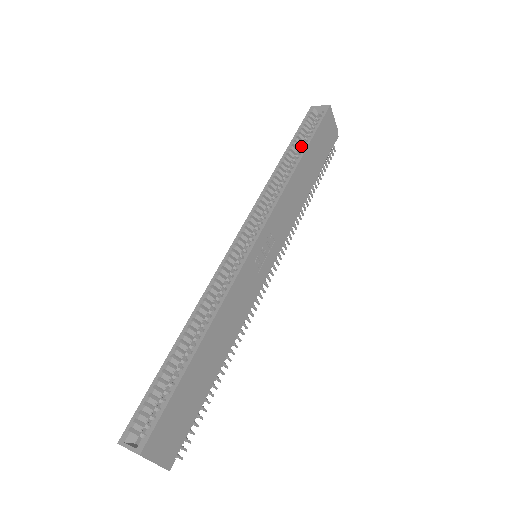
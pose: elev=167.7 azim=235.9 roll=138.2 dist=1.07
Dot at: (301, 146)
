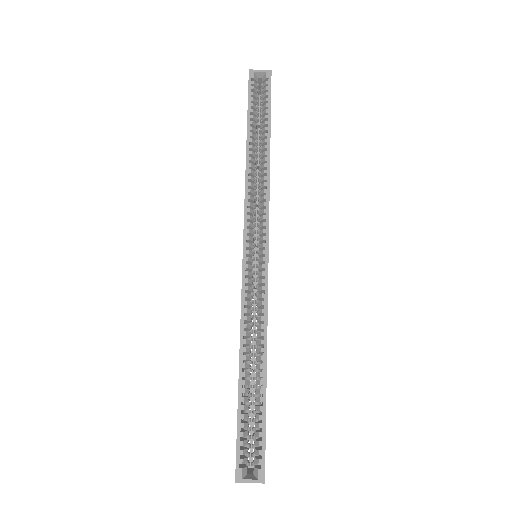
Dot at: (256, 123)
